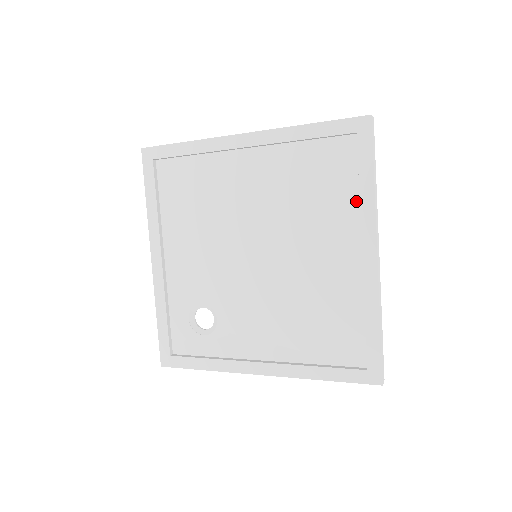
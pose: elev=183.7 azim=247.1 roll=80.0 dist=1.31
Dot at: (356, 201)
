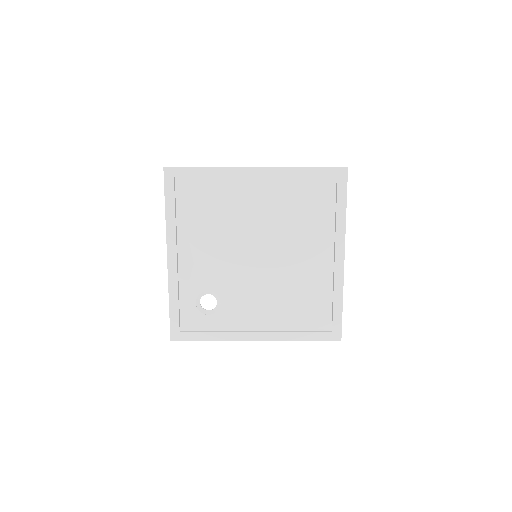
Dot at: (332, 222)
